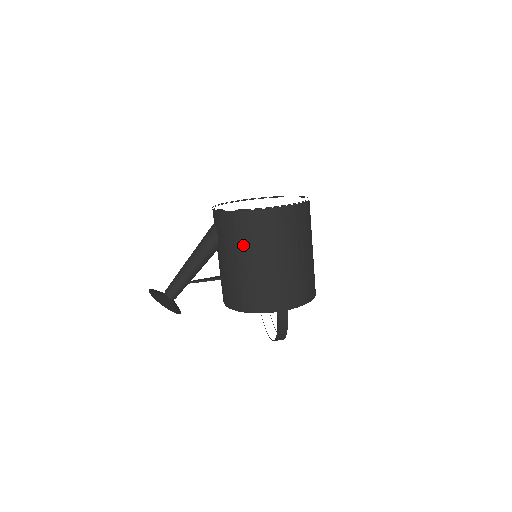
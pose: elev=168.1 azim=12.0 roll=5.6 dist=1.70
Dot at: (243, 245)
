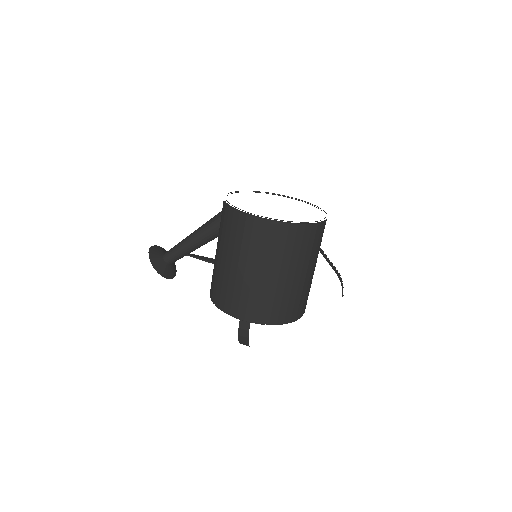
Dot at: (228, 242)
